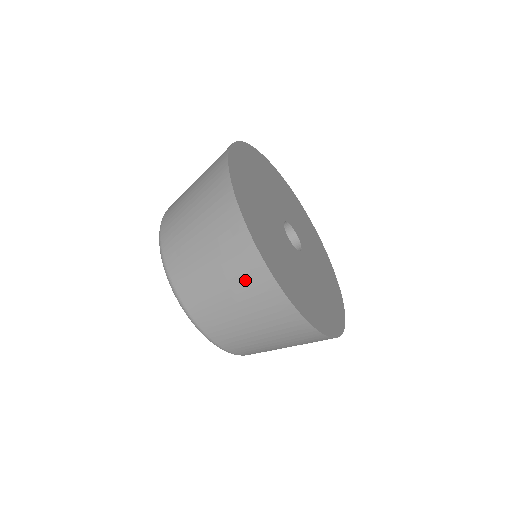
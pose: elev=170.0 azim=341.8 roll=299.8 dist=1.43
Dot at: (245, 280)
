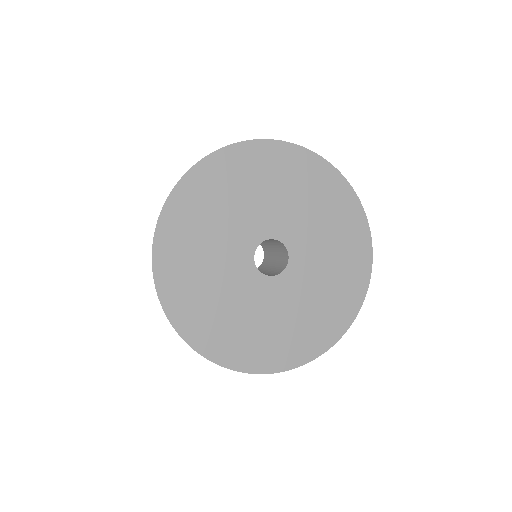
Dot at: occluded
